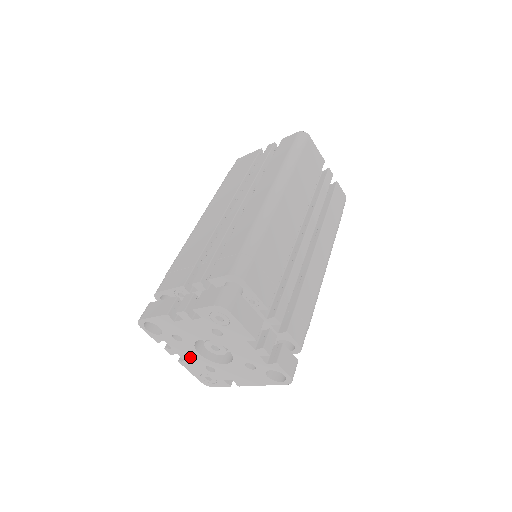
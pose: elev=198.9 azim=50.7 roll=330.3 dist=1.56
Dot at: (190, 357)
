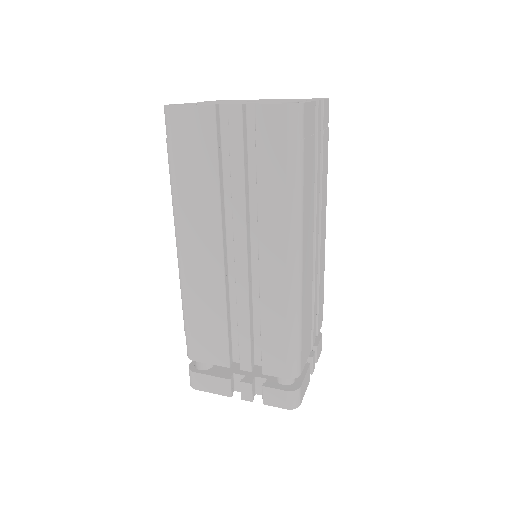
Dot at: occluded
